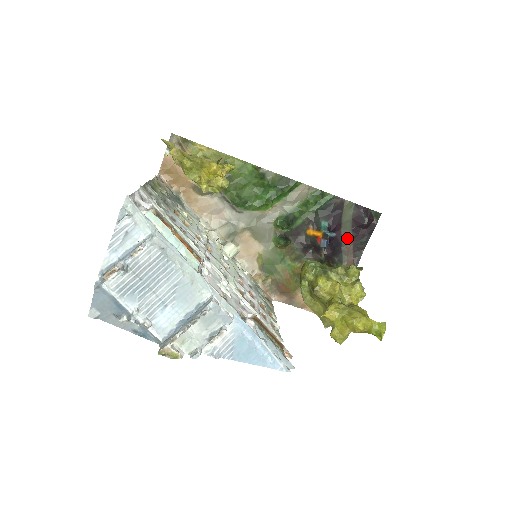
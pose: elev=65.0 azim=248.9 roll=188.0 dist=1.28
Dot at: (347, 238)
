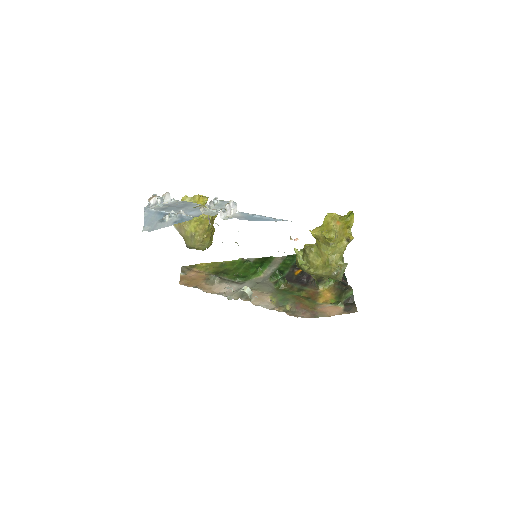
Dot at: occluded
